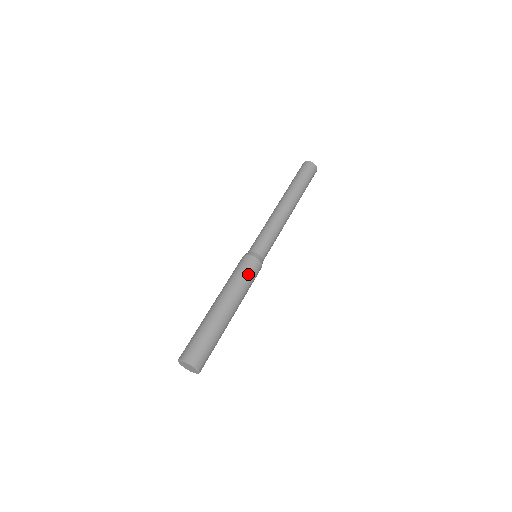
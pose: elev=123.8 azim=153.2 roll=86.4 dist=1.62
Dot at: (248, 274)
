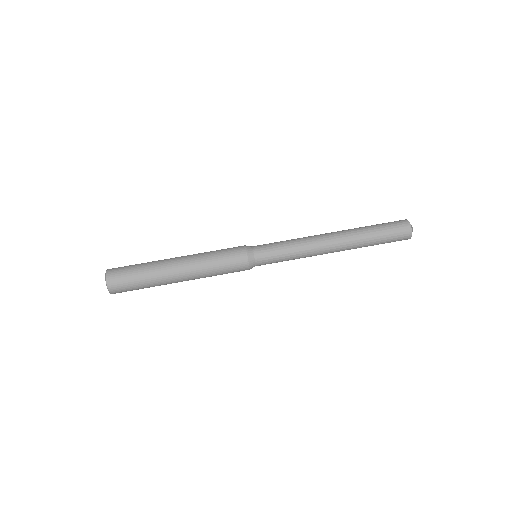
Dot at: (225, 261)
